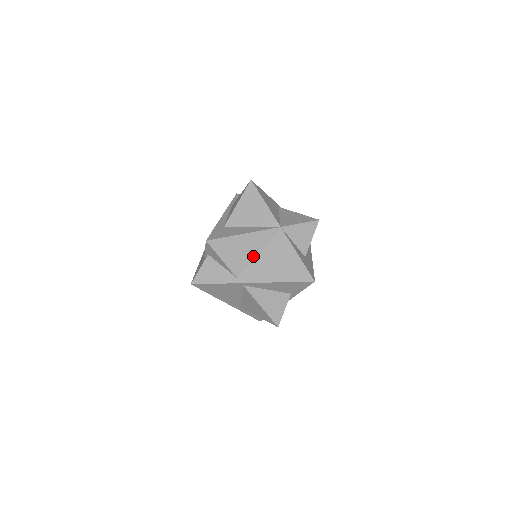
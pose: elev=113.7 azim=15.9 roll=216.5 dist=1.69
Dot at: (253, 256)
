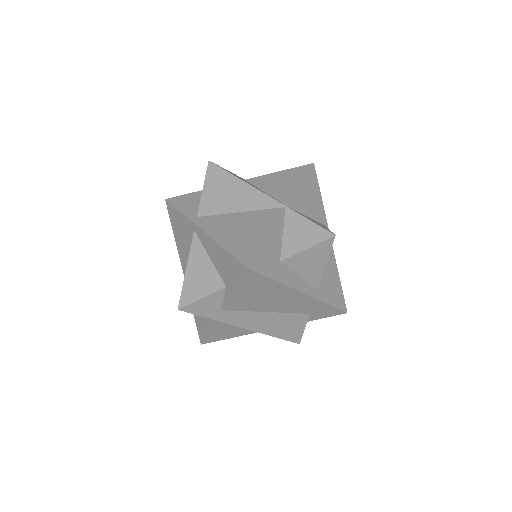
Dot at: (232, 210)
